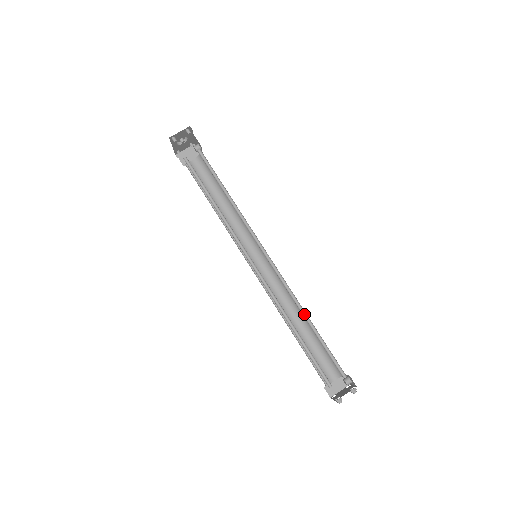
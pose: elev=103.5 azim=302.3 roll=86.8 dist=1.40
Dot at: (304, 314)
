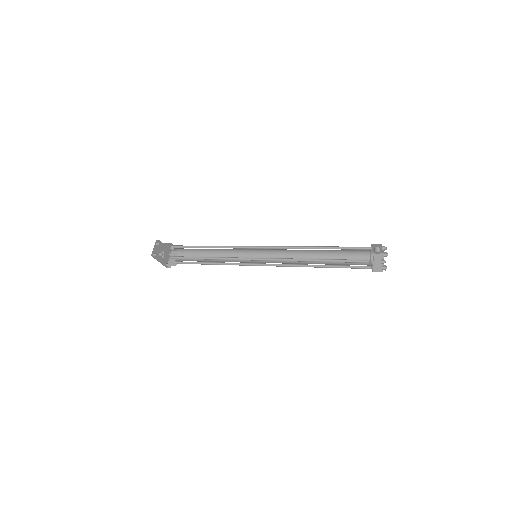
Dot at: (312, 248)
